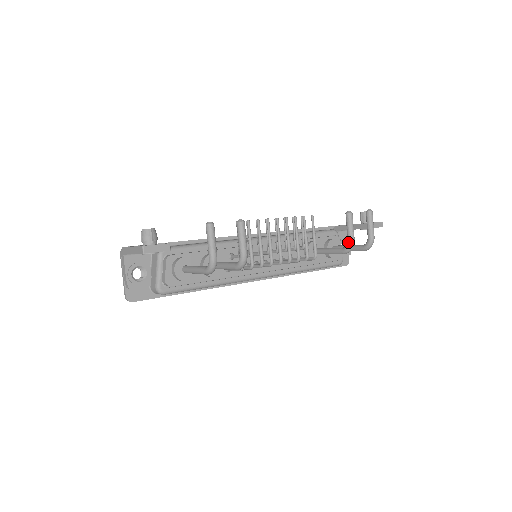
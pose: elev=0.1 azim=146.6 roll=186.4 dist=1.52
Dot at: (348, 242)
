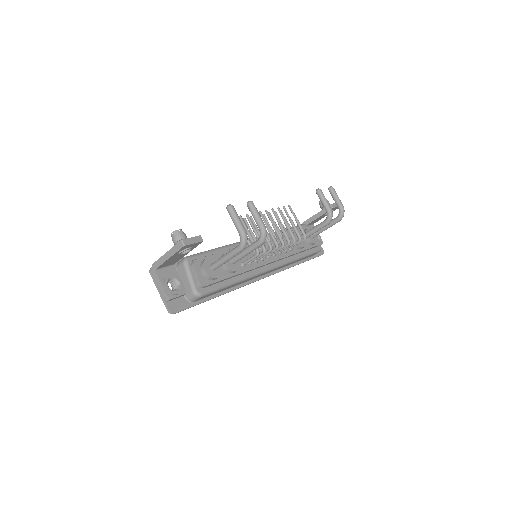
Dot at: (327, 212)
